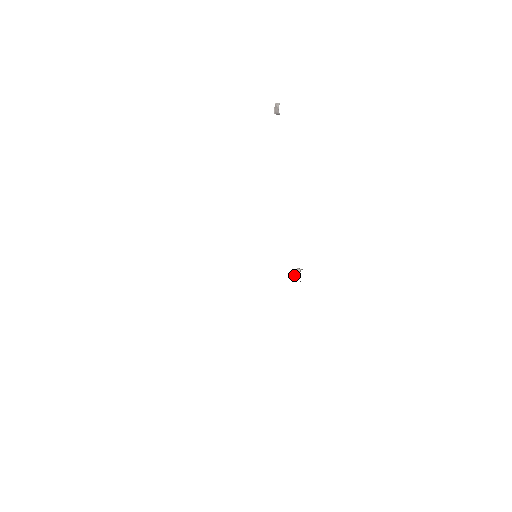
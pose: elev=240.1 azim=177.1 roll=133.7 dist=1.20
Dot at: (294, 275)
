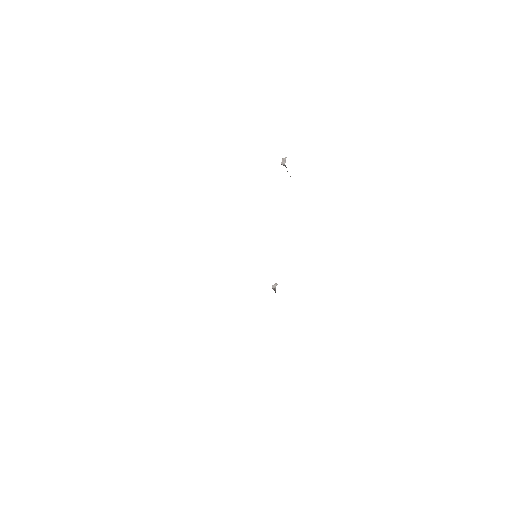
Dot at: (272, 288)
